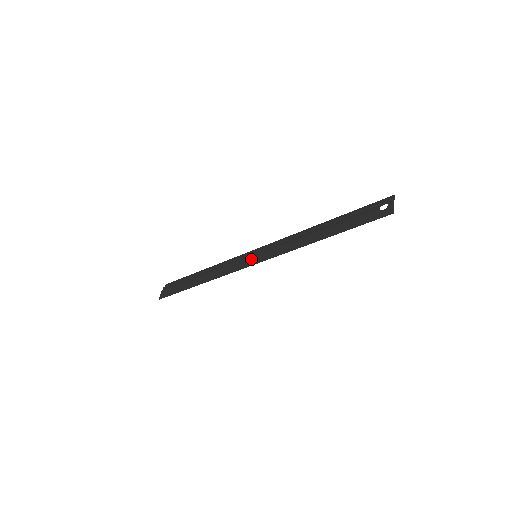
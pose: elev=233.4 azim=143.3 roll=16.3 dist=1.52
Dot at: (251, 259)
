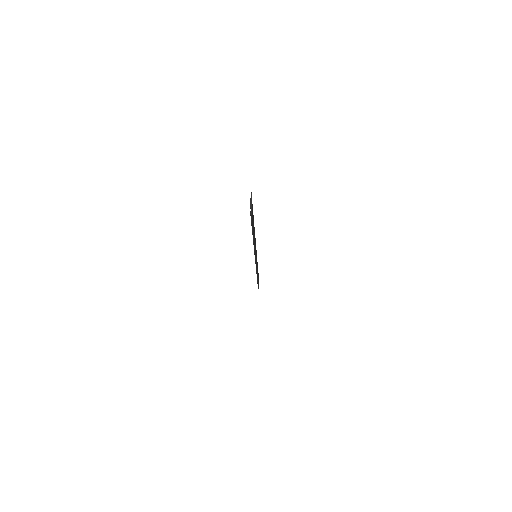
Dot at: occluded
